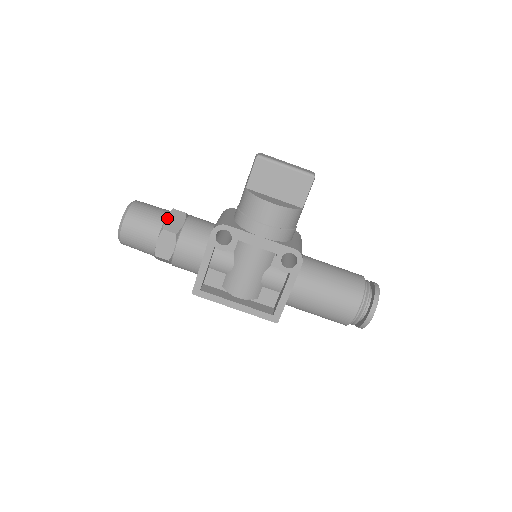
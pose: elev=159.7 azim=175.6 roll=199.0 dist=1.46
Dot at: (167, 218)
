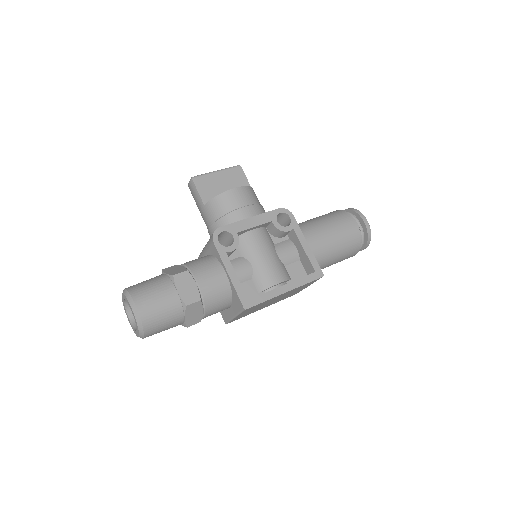
Dot at: (166, 273)
